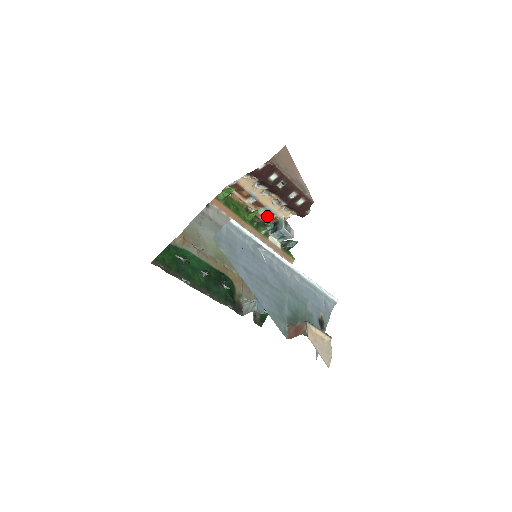
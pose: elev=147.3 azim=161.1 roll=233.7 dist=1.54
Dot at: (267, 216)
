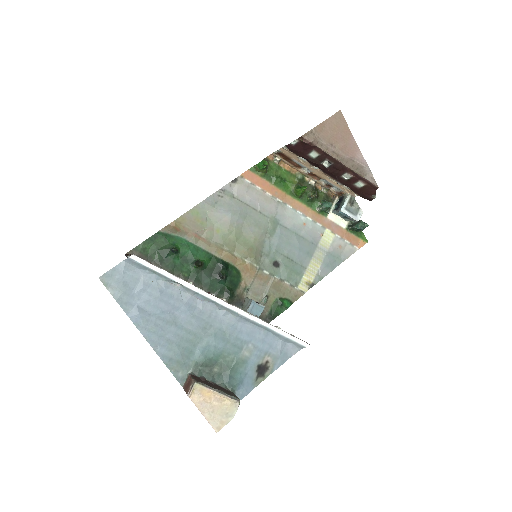
Dot at: (332, 188)
